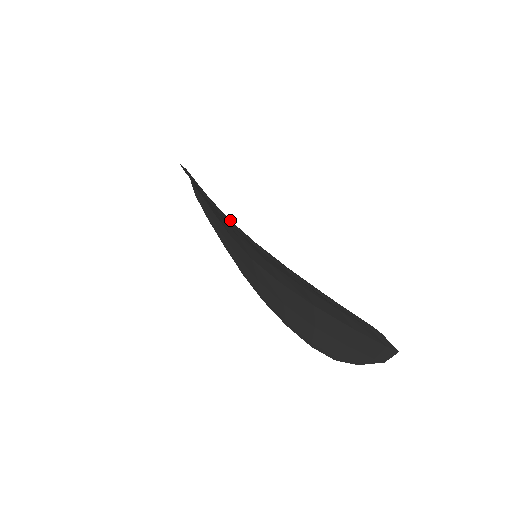
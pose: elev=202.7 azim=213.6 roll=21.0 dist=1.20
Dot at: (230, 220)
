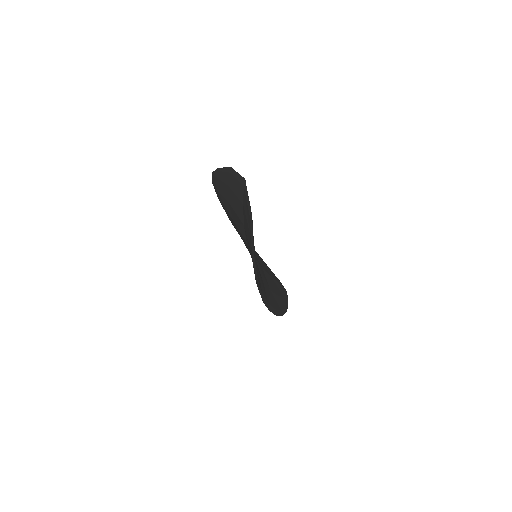
Dot at: occluded
